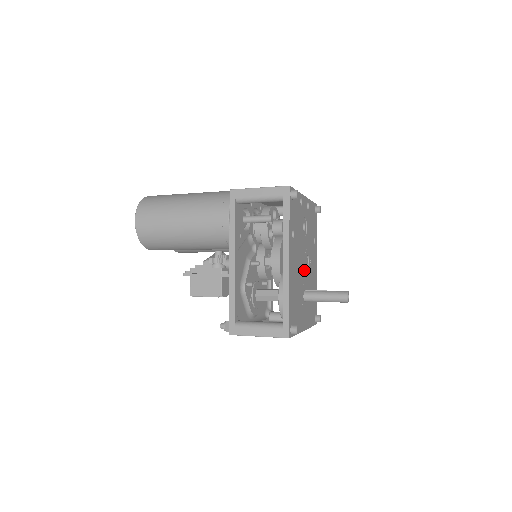
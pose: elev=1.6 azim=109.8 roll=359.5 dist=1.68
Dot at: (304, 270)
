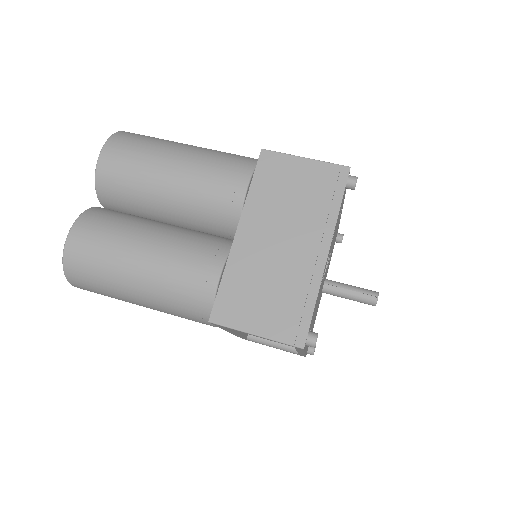
Dot at: occluded
